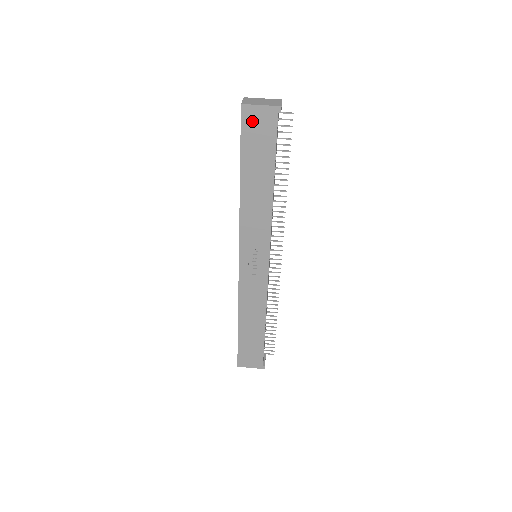
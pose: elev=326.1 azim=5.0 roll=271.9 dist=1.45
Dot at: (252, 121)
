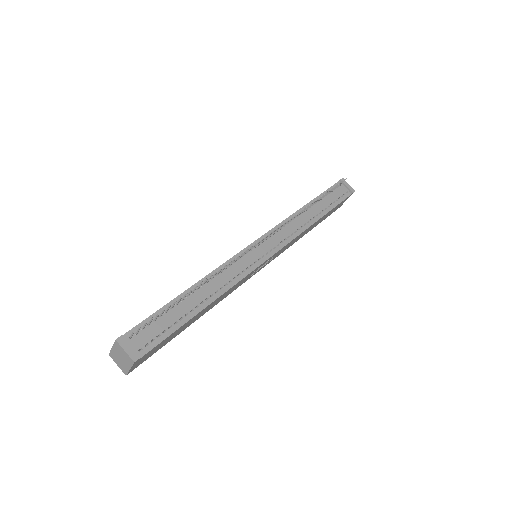
Dot at: (143, 361)
